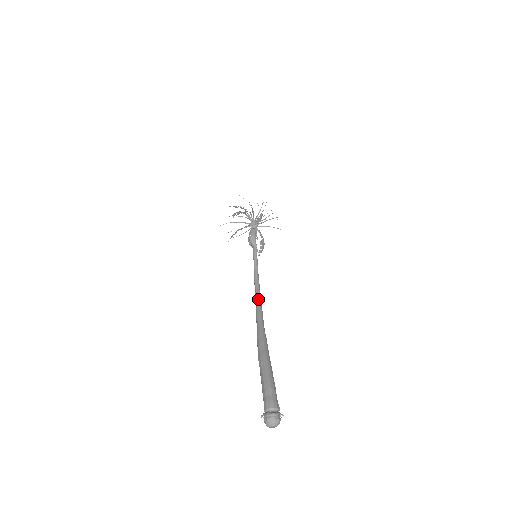
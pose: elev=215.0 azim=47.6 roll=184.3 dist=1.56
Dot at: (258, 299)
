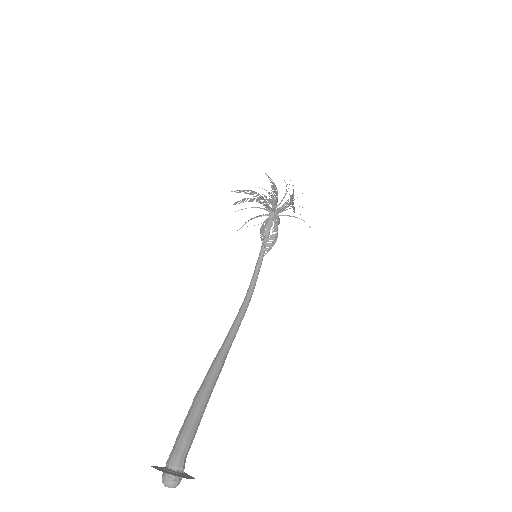
Dot at: (239, 312)
